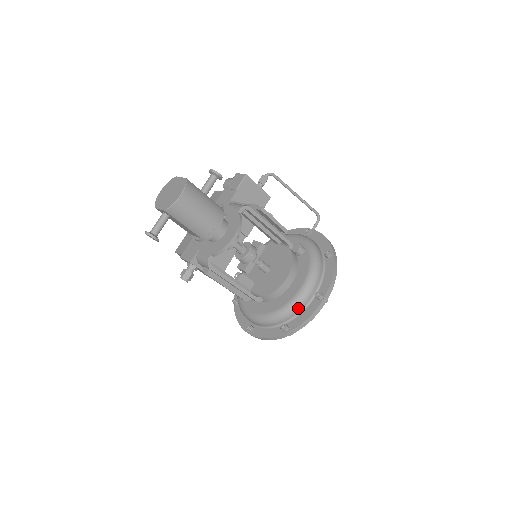
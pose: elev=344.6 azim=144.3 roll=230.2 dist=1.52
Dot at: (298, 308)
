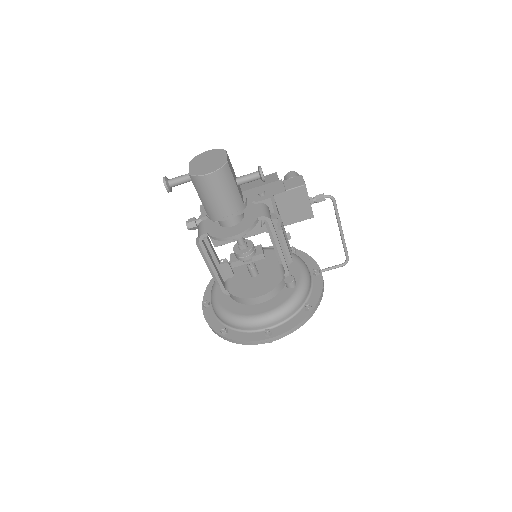
Dot at: (245, 327)
